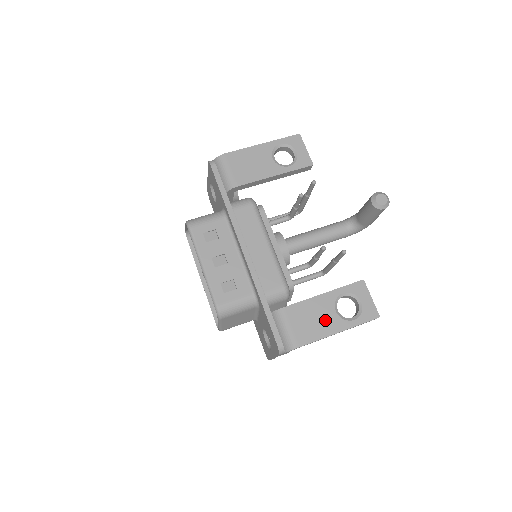
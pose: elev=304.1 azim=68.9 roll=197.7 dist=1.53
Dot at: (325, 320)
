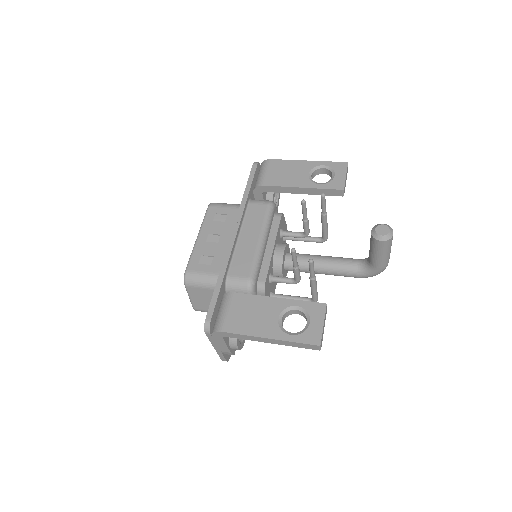
Dot at: (262, 321)
